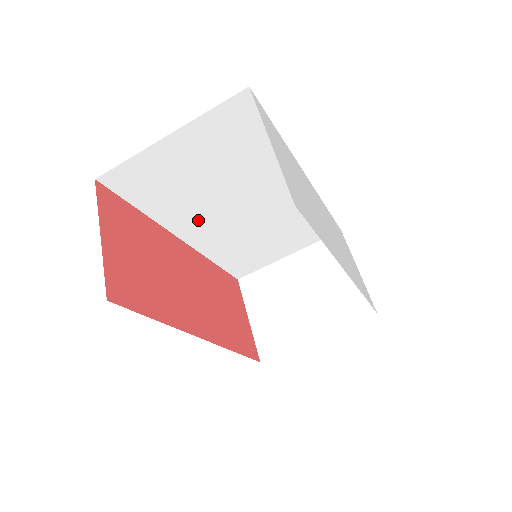
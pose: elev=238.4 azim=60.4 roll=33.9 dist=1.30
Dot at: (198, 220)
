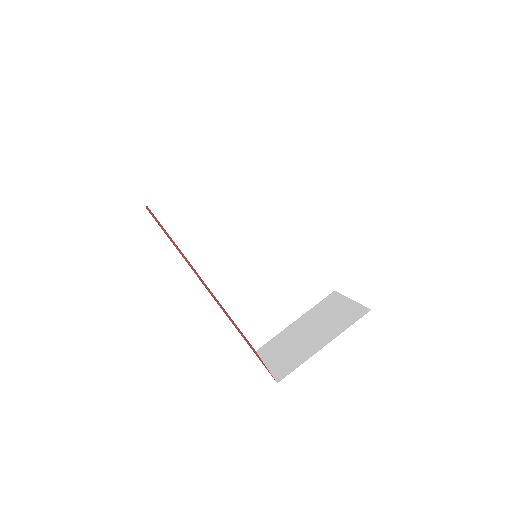
Dot at: (215, 258)
